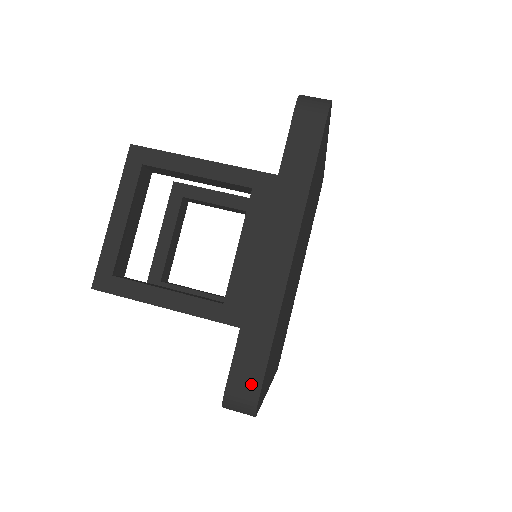
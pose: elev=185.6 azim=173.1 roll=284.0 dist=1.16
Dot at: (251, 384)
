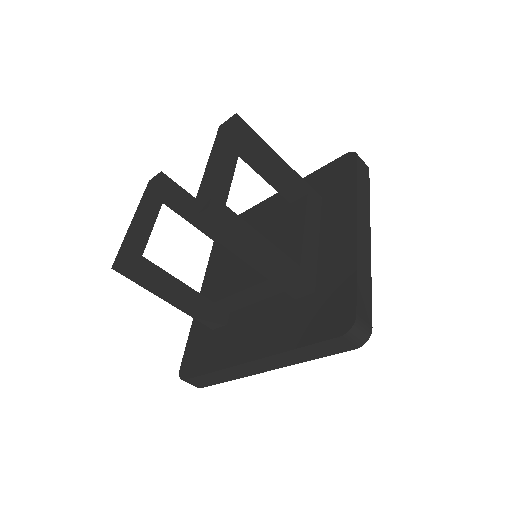
Dot at: (368, 315)
